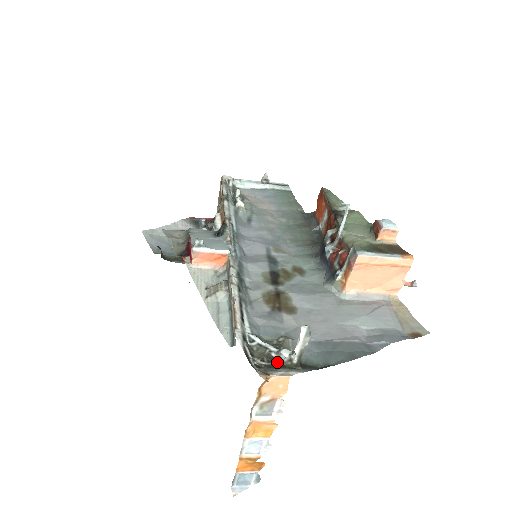
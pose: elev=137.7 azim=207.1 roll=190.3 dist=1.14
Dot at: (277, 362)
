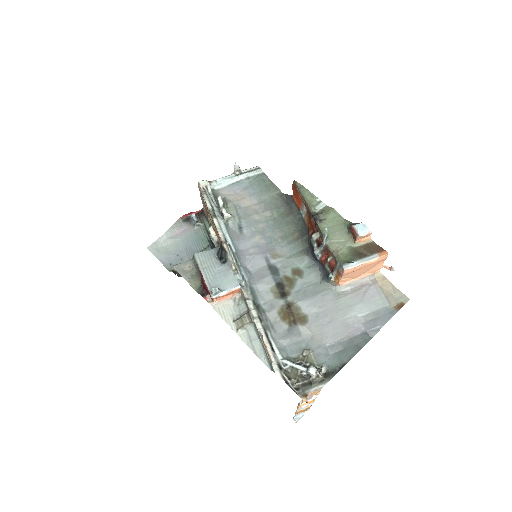
Dot at: (308, 378)
